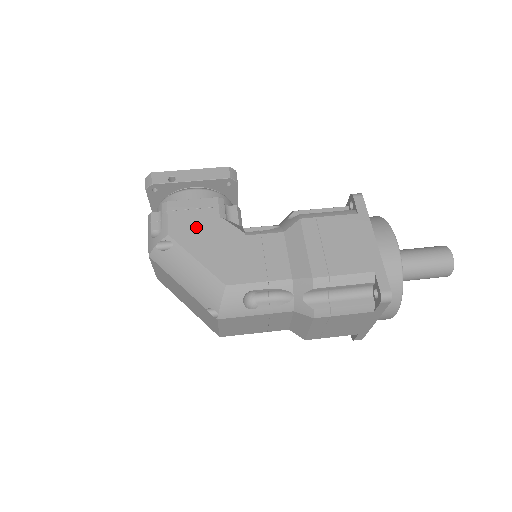
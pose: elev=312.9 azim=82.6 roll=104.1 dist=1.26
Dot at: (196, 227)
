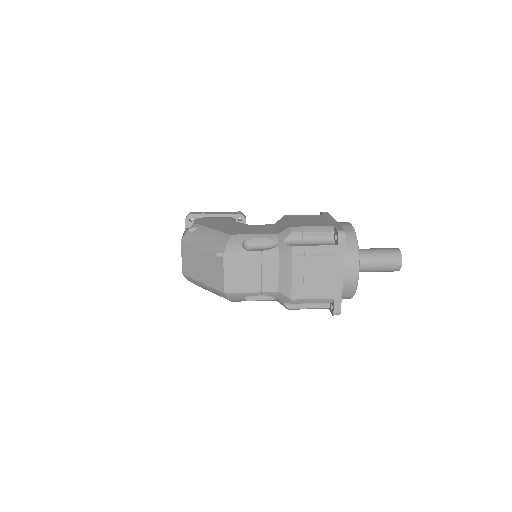
Dot at: (215, 223)
